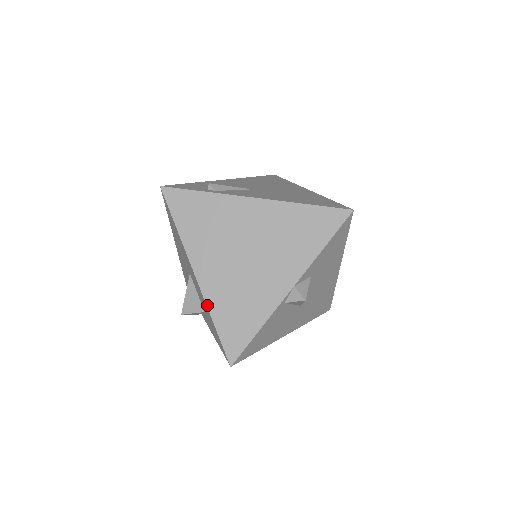
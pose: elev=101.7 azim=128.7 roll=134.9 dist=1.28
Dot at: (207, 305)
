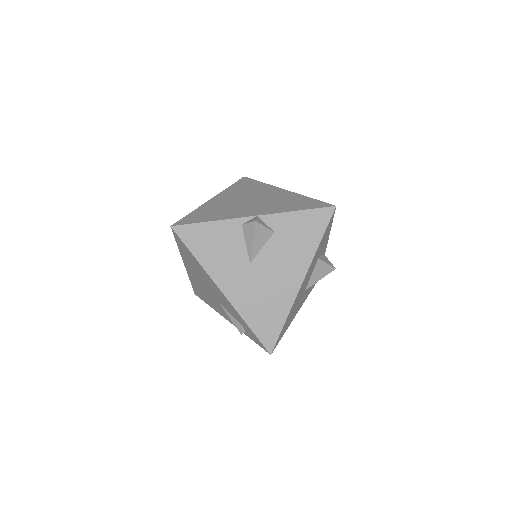
Dot at: (200, 206)
